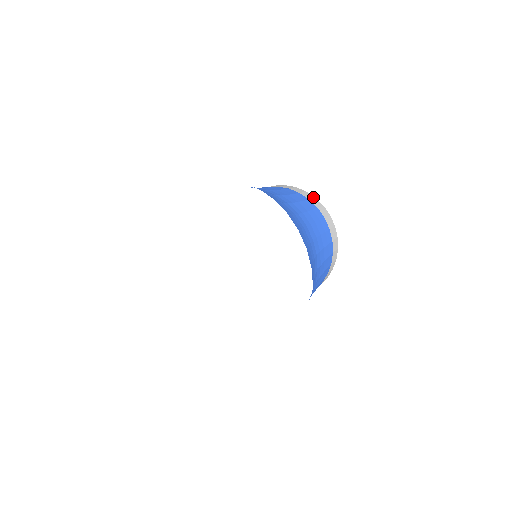
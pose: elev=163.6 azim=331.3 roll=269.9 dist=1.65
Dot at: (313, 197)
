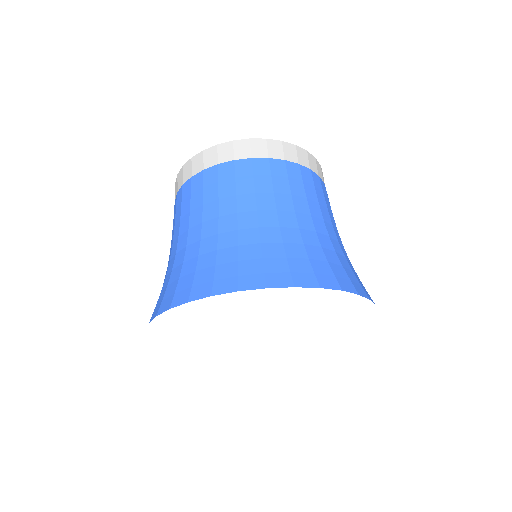
Dot at: (281, 144)
